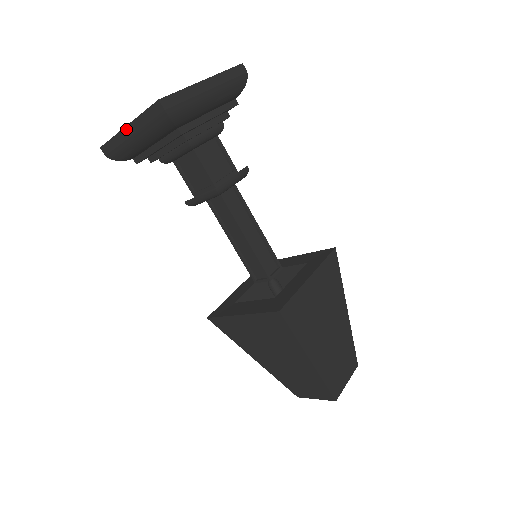
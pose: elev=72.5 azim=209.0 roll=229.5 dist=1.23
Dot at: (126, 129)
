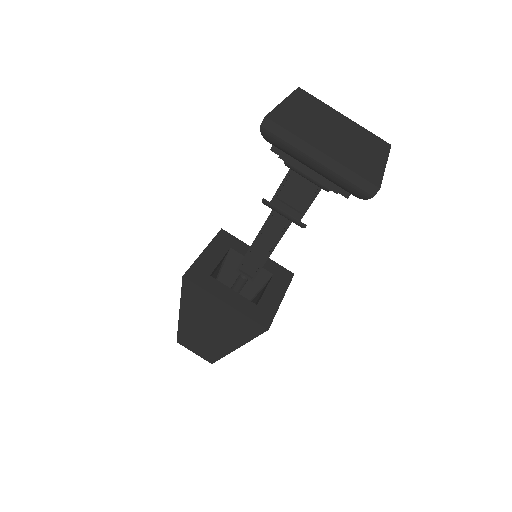
Dot at: (319, 153)
